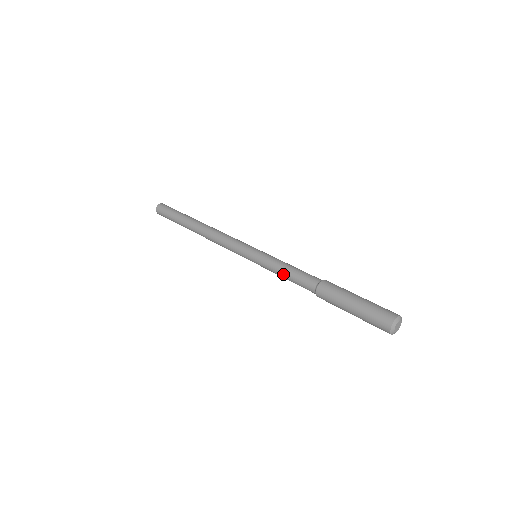
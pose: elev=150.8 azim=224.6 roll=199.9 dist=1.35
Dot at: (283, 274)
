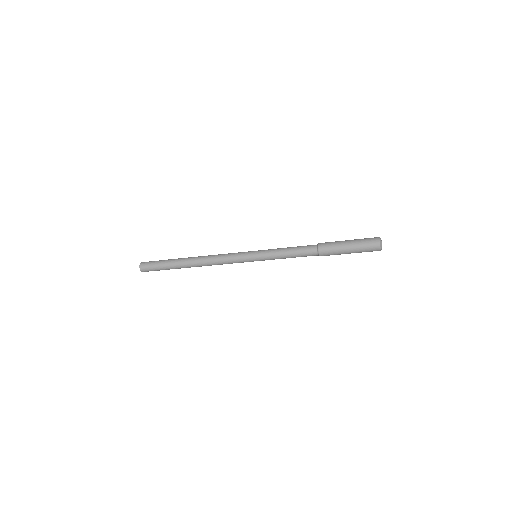
Dot at: (287, 252)
